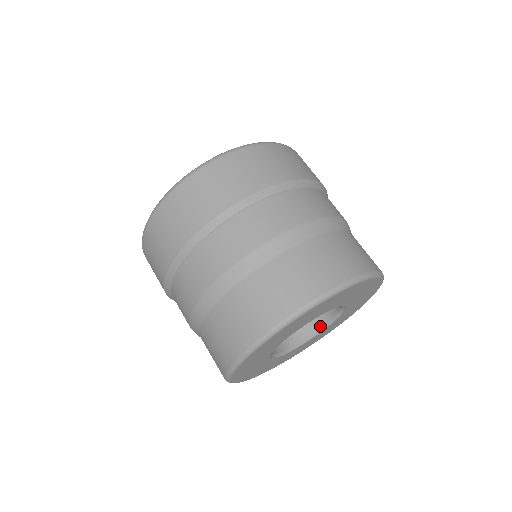
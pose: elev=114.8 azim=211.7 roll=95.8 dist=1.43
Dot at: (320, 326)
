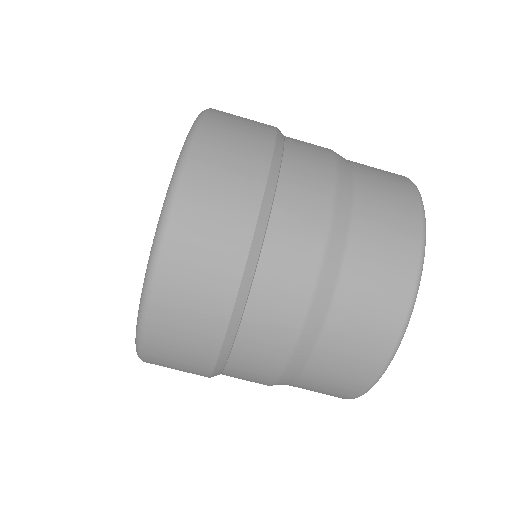
Dot at: occluded
